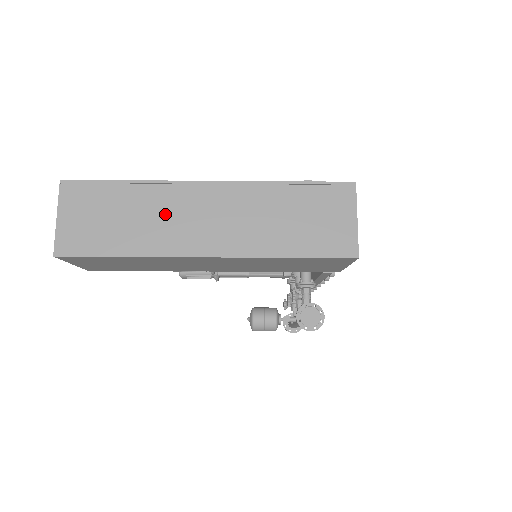
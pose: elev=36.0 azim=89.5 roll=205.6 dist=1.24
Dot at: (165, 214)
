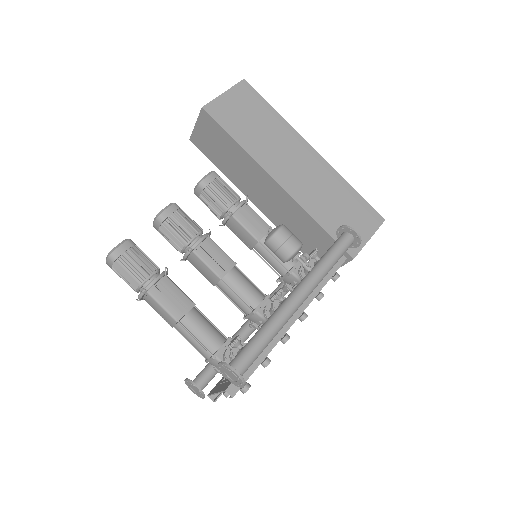
Dot at: occluded
